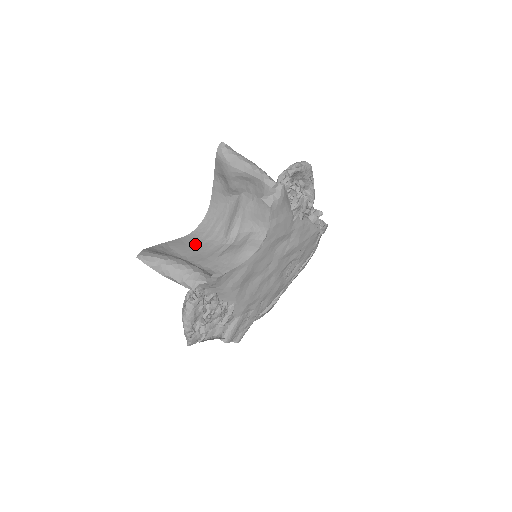
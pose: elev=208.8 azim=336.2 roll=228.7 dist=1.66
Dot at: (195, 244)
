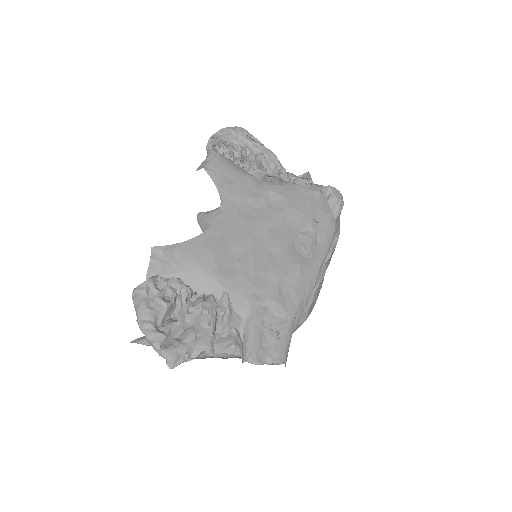
Dot at: occluded
